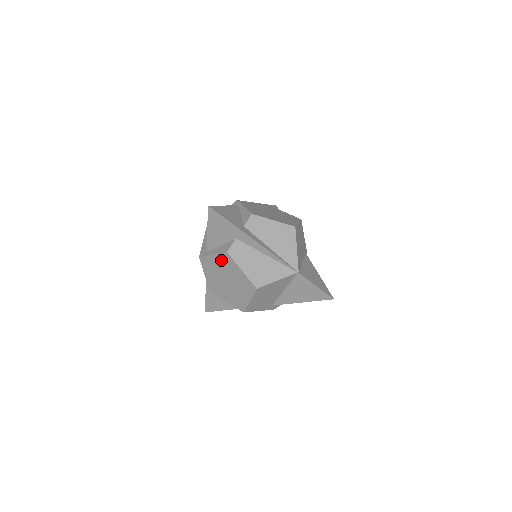
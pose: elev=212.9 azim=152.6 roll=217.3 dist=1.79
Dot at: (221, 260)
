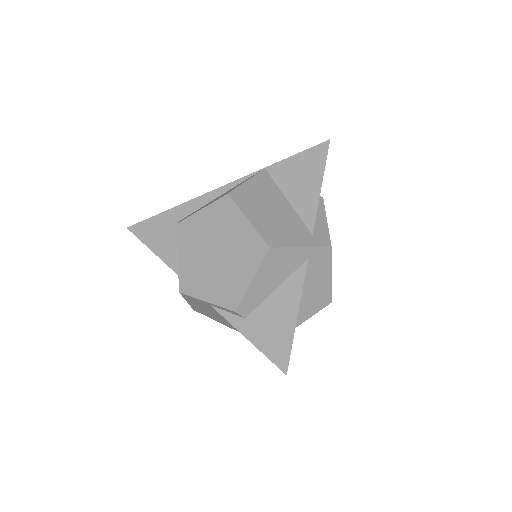
Dot at: (185, 245)
